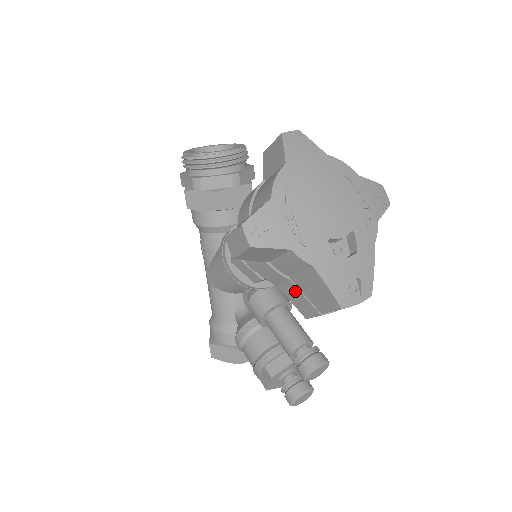
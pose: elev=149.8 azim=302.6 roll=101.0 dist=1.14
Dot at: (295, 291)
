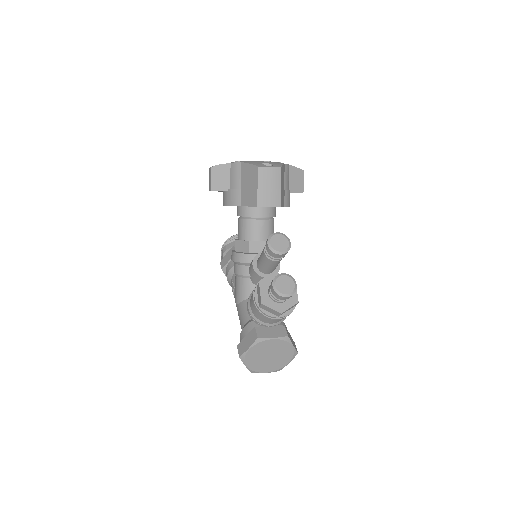
Dot at: (245, 193)
